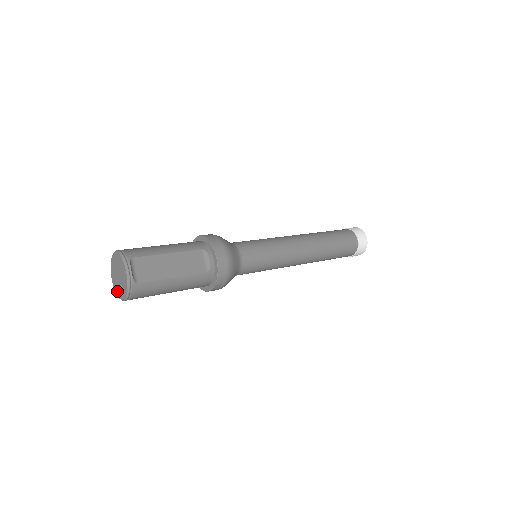
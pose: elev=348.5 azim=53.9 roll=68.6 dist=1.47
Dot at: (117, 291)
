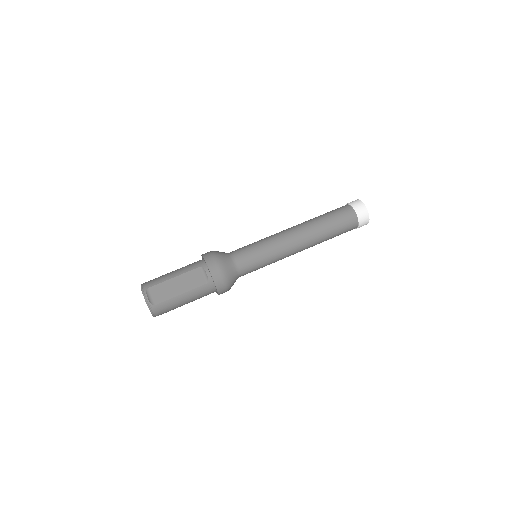
Dot at: occluded
